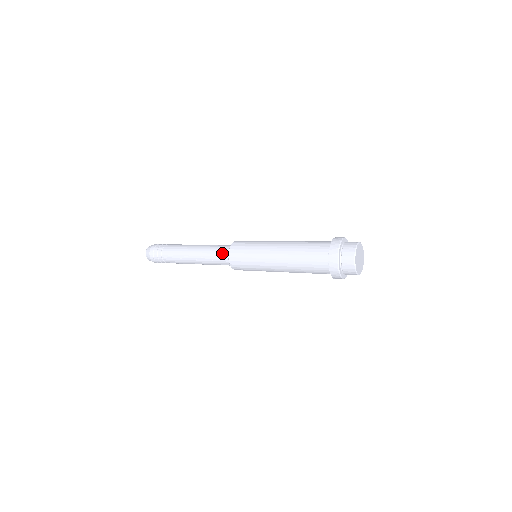
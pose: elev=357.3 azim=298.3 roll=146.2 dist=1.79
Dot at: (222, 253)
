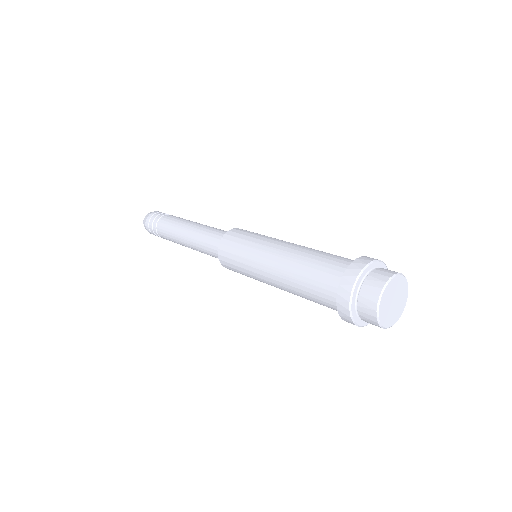
Dot at: (214, 252)
